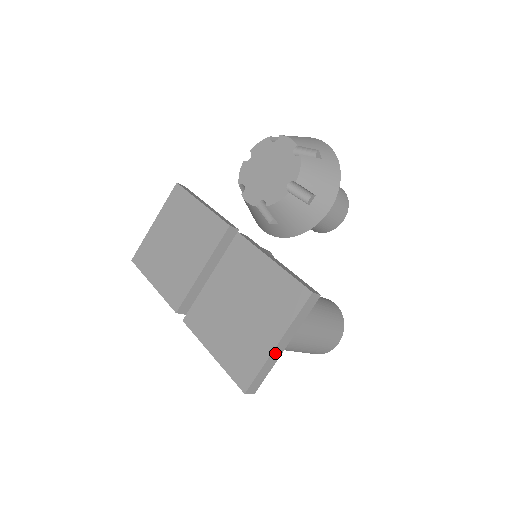
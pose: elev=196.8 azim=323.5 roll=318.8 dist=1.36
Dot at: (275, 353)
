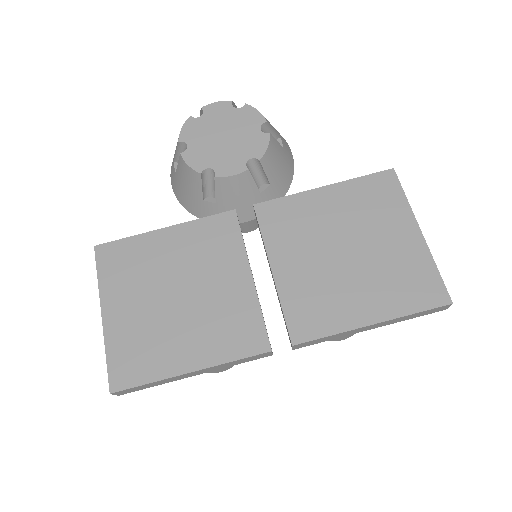
Dot at: (424, 246)
